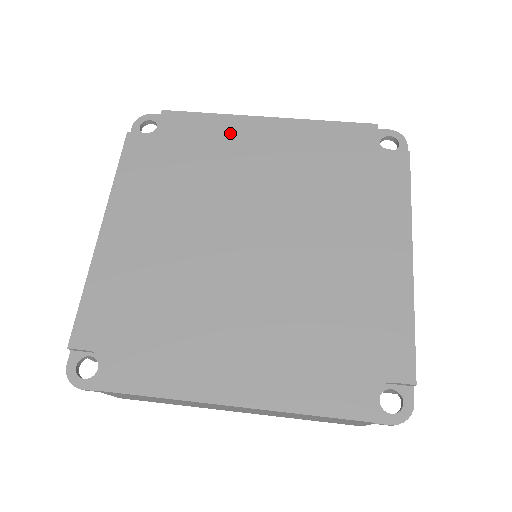
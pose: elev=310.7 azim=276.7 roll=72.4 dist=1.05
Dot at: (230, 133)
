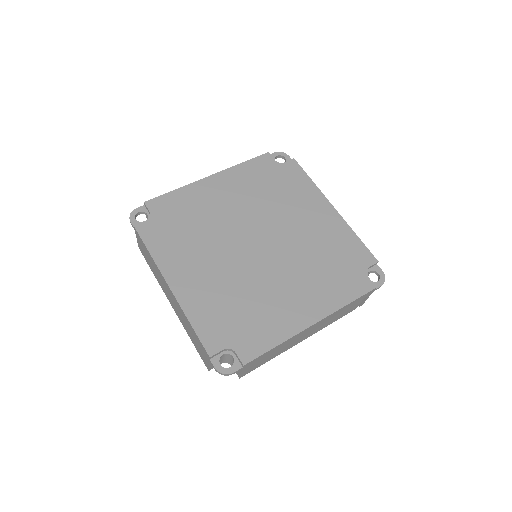
Dot at: (309, 196)
